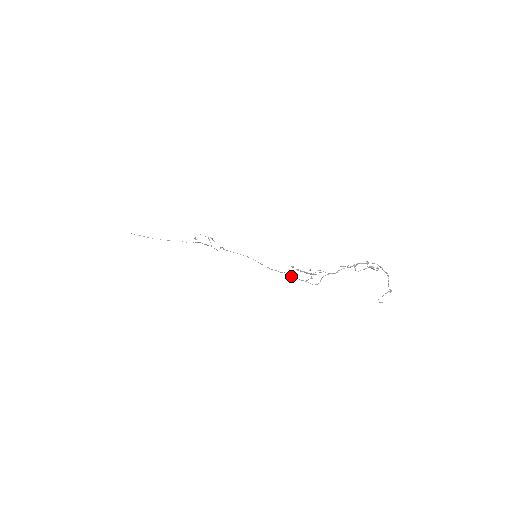
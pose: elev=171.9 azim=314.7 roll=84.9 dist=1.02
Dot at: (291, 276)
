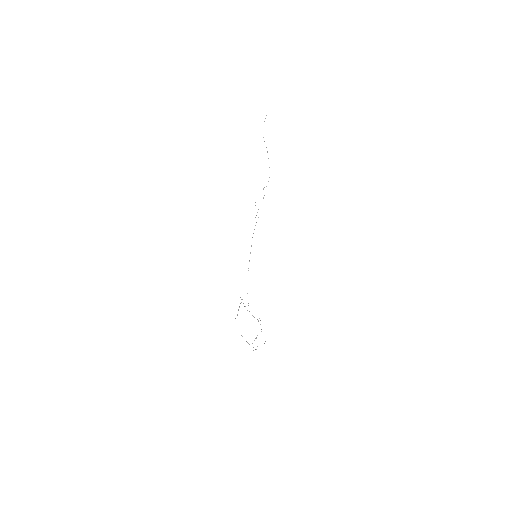
Dot at: occluded
